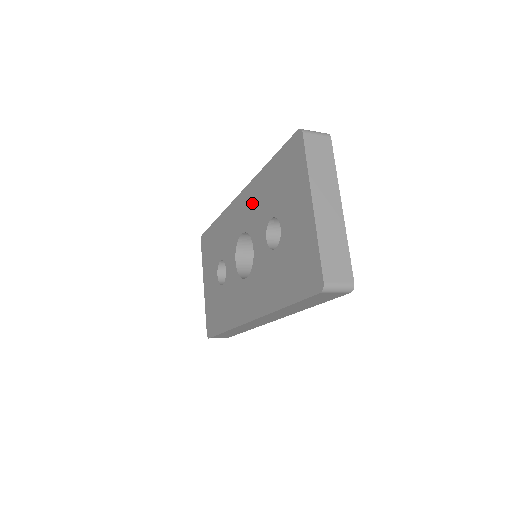
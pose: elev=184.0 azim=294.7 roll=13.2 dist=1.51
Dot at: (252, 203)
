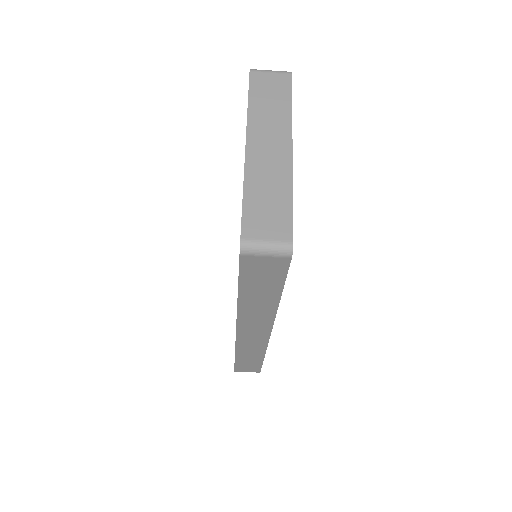
Dot at: occluded
